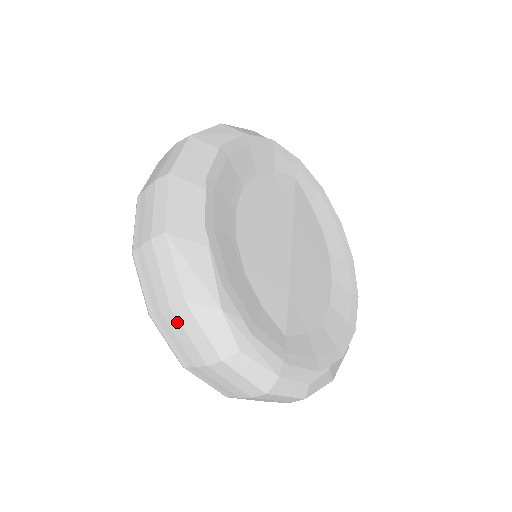
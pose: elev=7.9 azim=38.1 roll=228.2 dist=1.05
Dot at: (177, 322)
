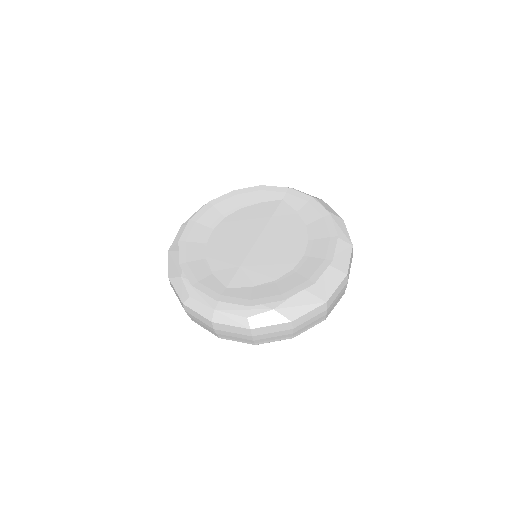
Dot at: (174, 291)
